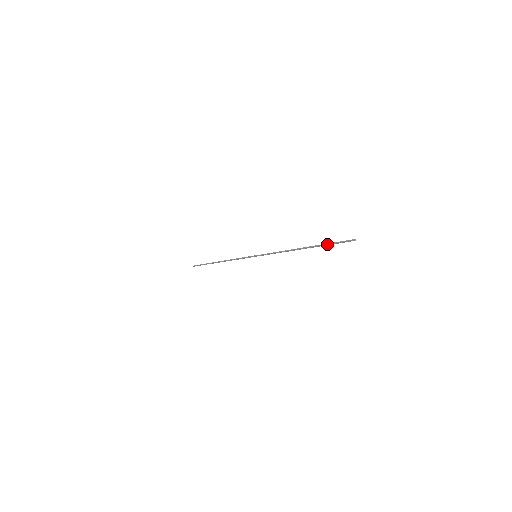
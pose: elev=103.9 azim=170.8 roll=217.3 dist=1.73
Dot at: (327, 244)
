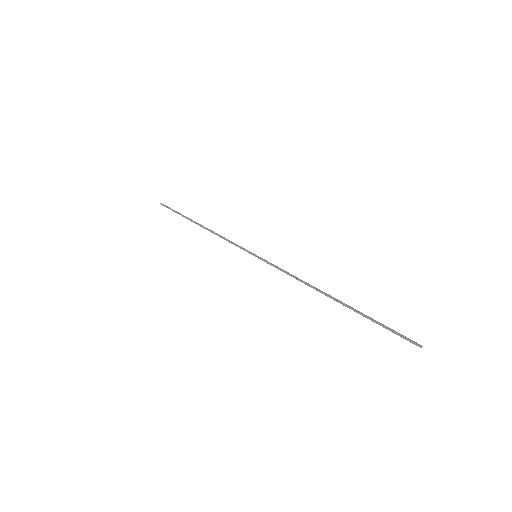
Dot at: occluded
